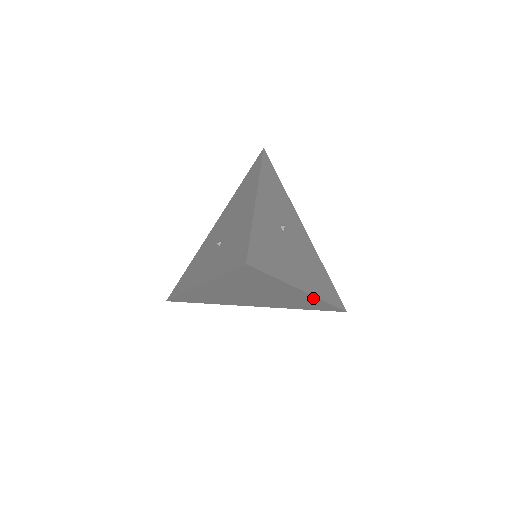
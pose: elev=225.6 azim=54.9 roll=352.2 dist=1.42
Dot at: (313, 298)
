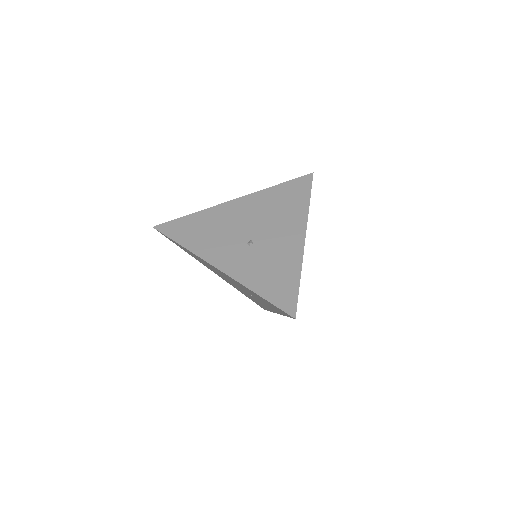
Dot at: (270, 310)
